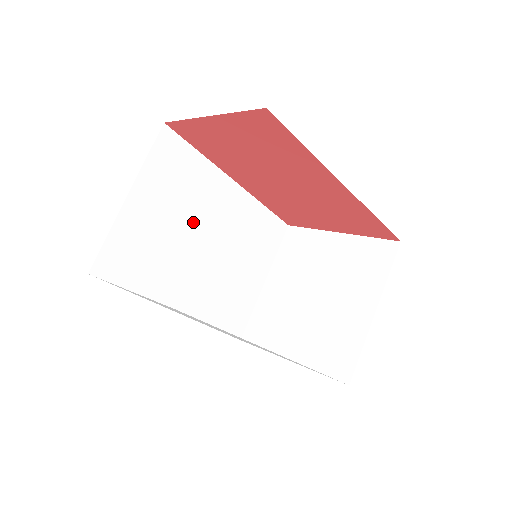
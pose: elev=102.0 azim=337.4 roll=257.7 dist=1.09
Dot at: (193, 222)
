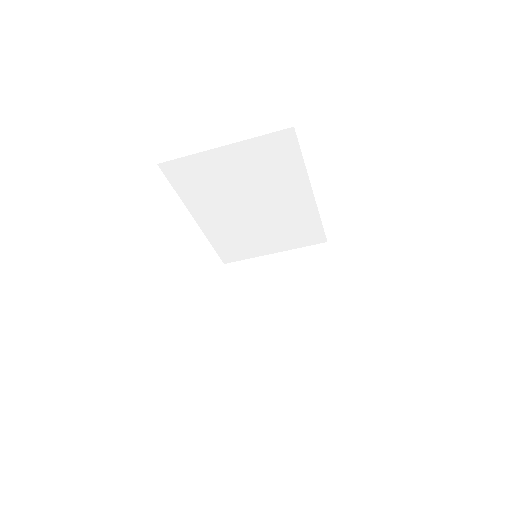
Dot at: (256, 190)
